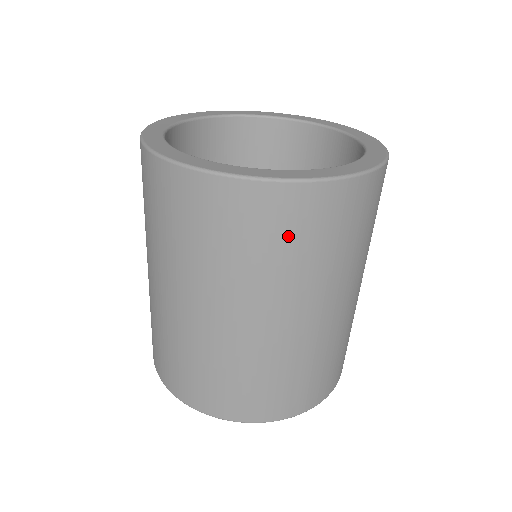
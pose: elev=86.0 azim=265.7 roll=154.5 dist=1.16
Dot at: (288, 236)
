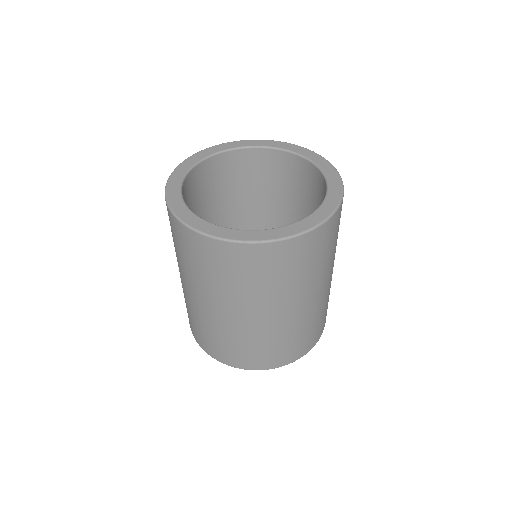
Dot at: (274, 270)
